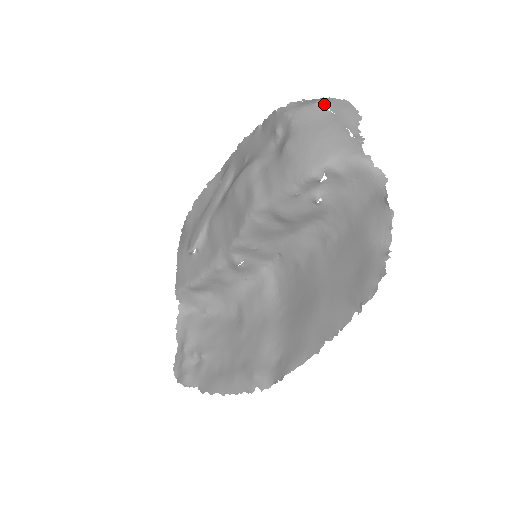
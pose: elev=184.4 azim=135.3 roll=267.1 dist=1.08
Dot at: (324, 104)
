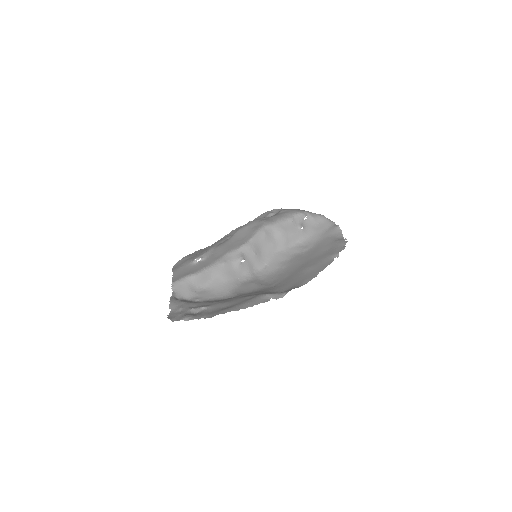
Dot at: occluded
